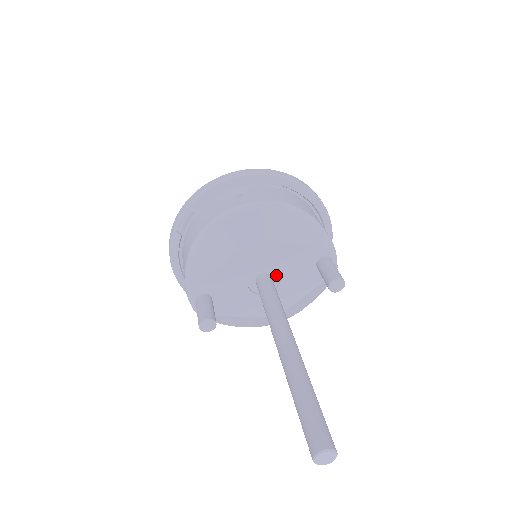
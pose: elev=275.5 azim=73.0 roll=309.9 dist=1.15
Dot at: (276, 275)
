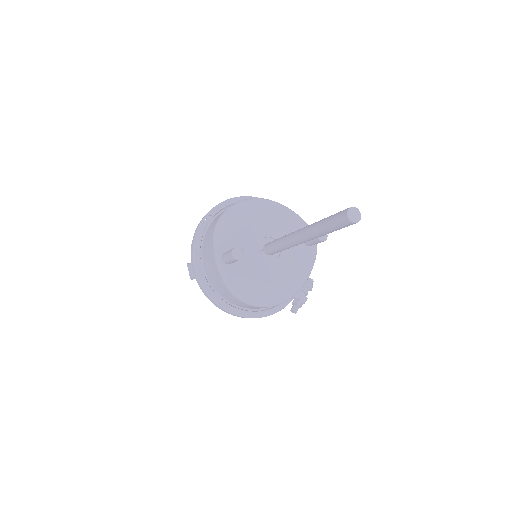
Dot at: occluded
